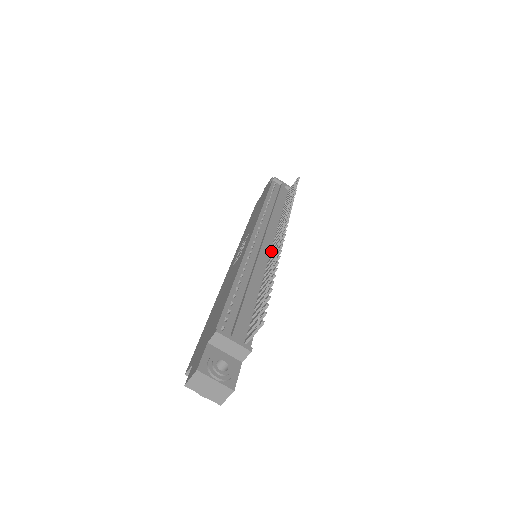
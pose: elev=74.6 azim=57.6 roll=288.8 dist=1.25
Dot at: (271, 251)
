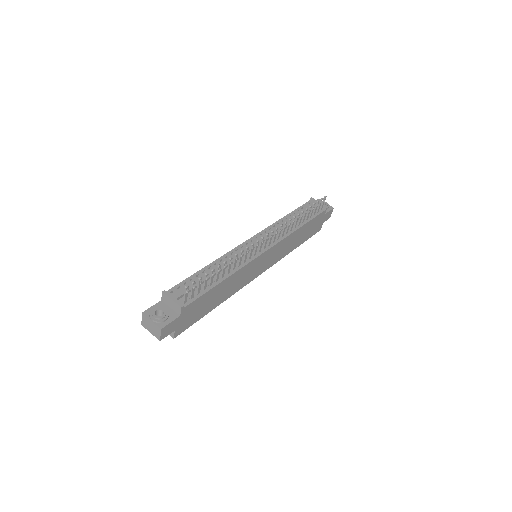
Dot at: (258, 250)
